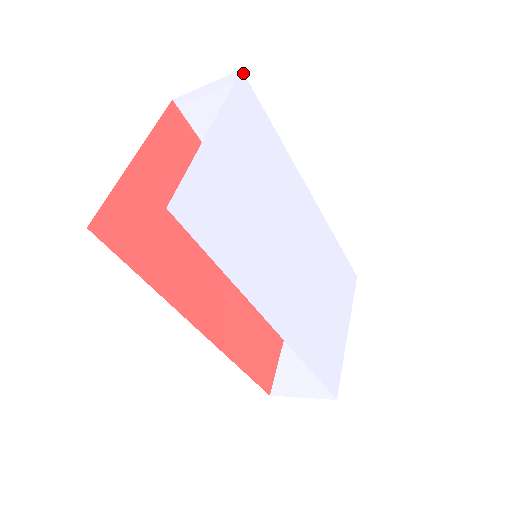
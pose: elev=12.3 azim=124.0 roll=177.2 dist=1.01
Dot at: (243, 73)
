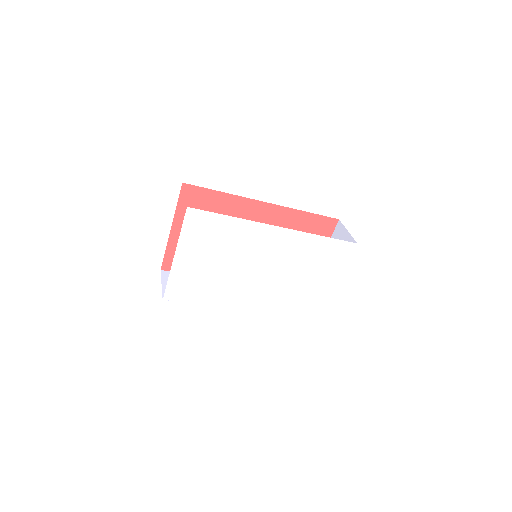
Dot at: (189, 207)
